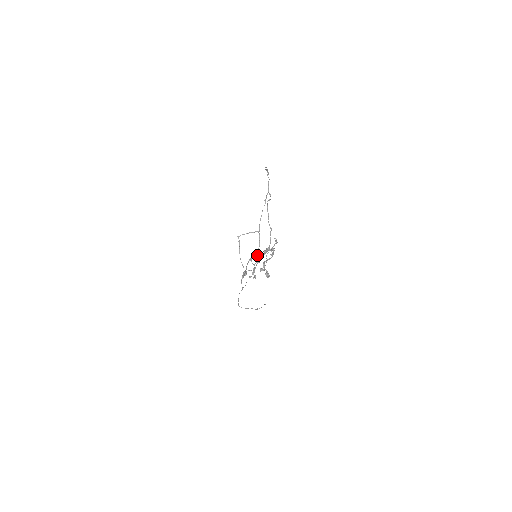
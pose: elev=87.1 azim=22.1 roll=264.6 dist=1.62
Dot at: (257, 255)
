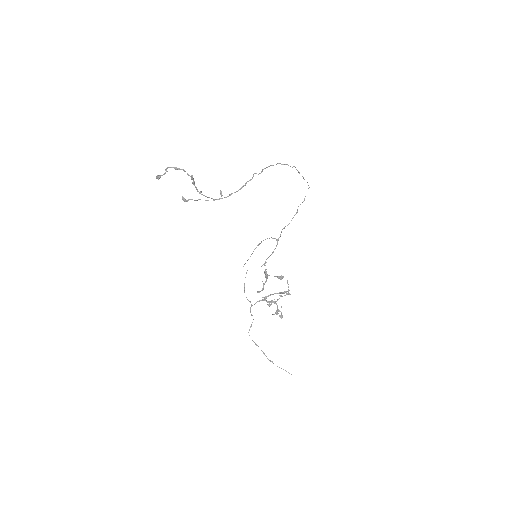
Dot at: (264, 263)
